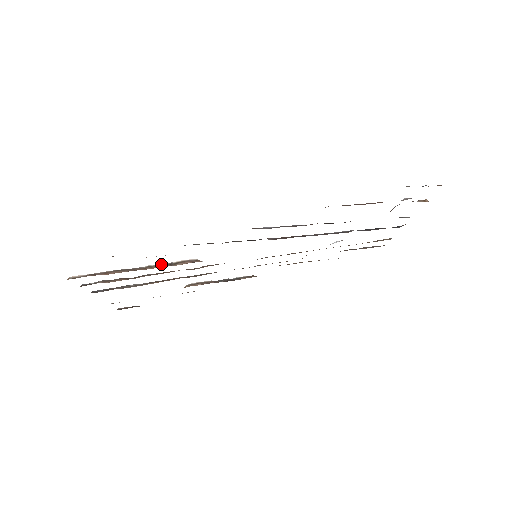
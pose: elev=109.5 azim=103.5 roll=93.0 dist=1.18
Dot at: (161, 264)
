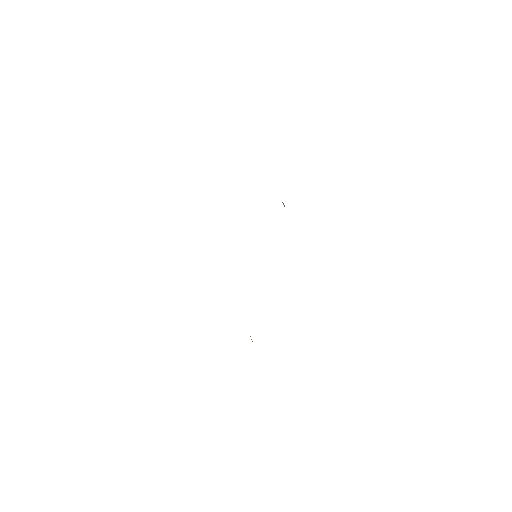
Dot at: occluded
